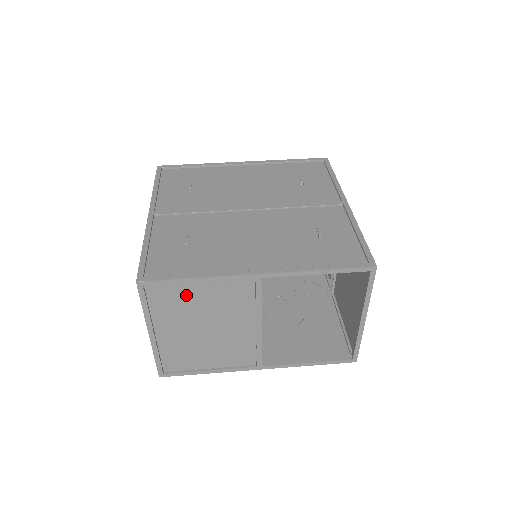
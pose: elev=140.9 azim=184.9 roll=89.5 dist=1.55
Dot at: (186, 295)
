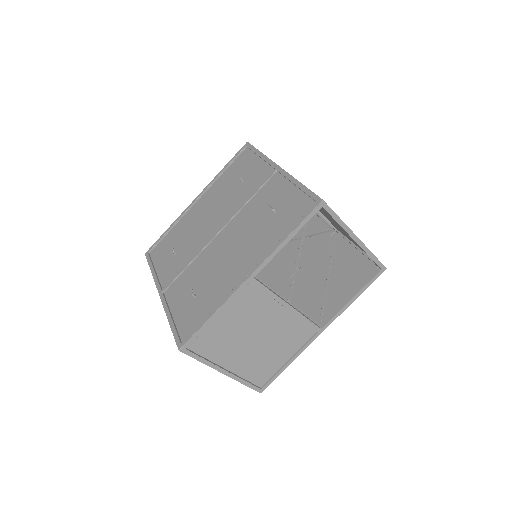
Dot at: (219, 330)
